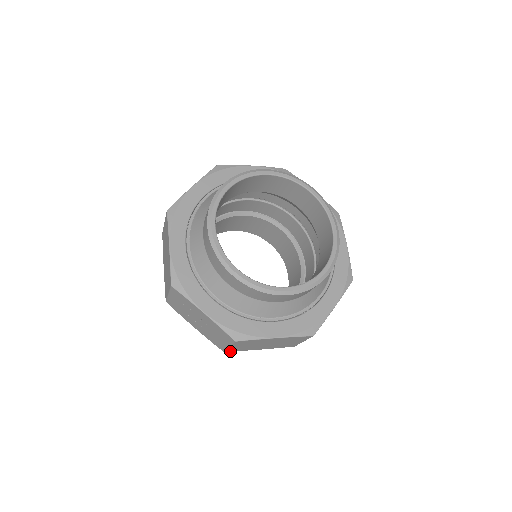
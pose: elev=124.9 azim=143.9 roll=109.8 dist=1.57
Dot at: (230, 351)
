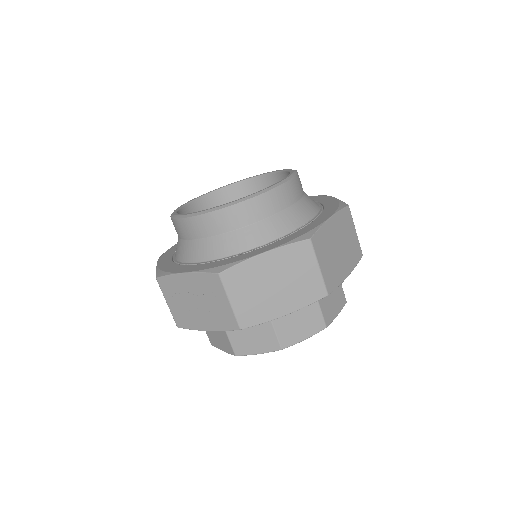
Dot at: (248, 326)
